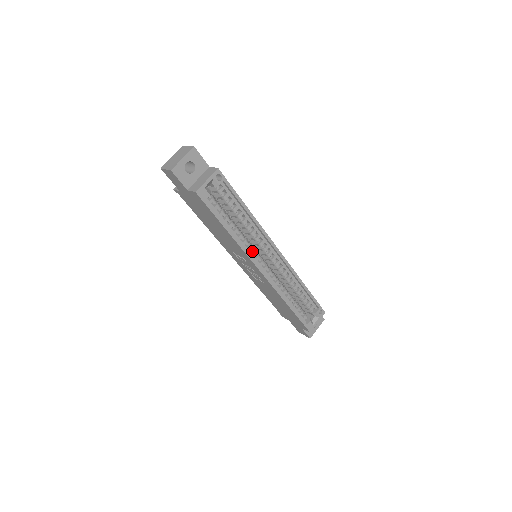
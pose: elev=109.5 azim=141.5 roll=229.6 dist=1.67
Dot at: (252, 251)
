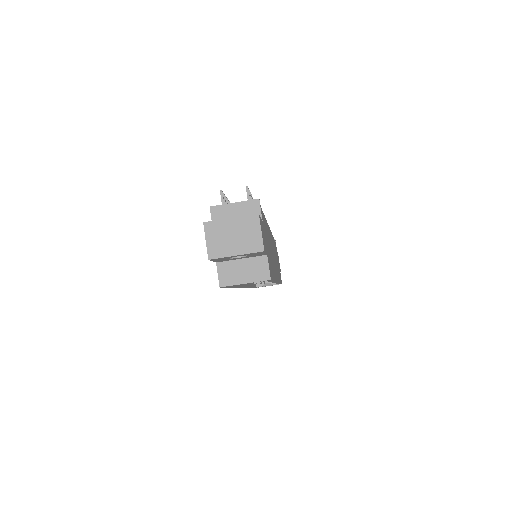
Dot at: occluded
